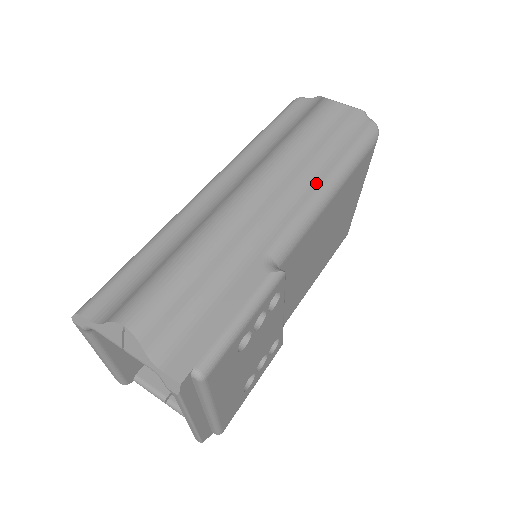
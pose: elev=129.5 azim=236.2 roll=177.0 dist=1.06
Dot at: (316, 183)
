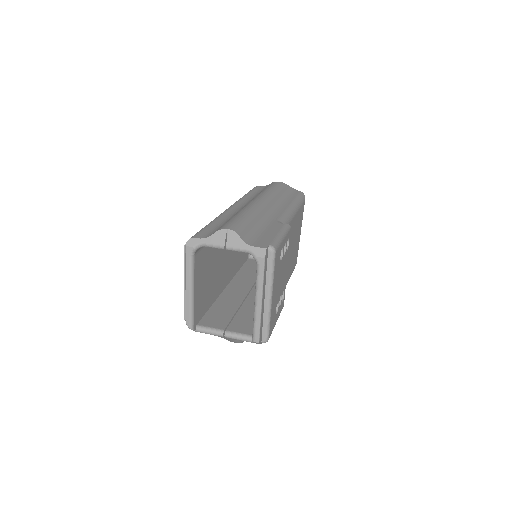
Dot at: (287, 205)
